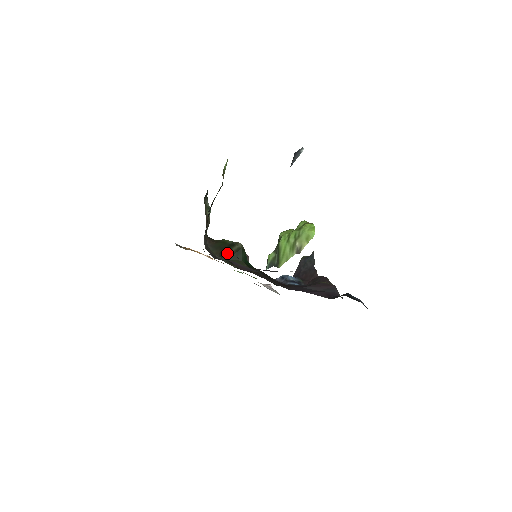
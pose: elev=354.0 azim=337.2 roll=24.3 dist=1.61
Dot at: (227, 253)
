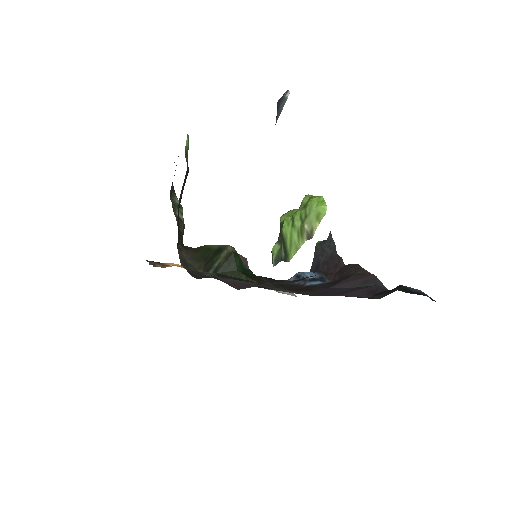
Dot at: (214, 264)
